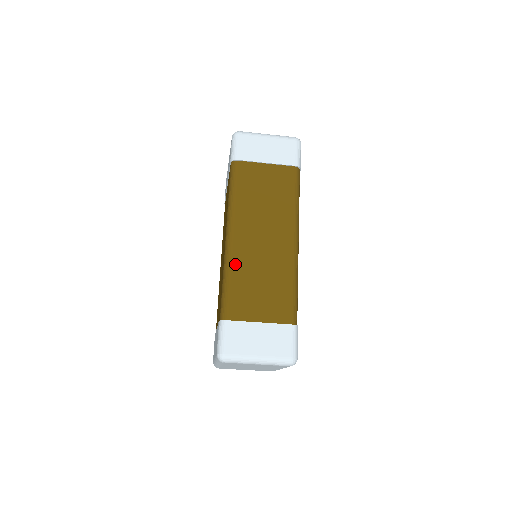
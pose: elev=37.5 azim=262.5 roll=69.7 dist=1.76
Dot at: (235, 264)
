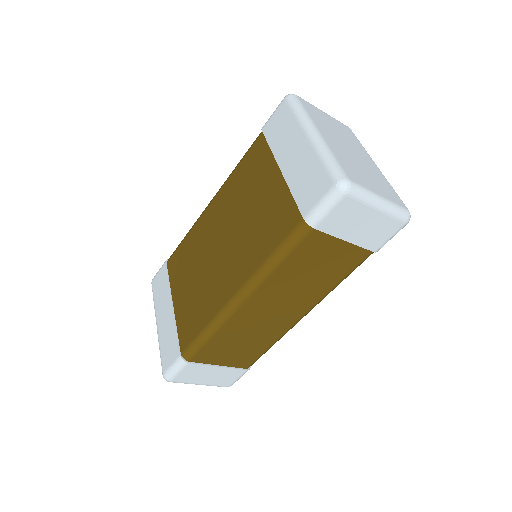
Dot at: (228, 326)
